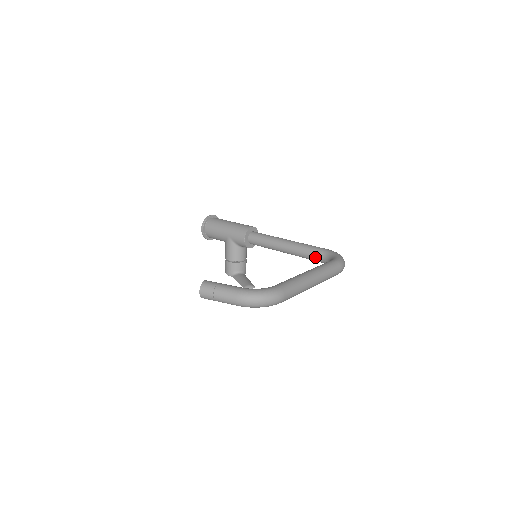
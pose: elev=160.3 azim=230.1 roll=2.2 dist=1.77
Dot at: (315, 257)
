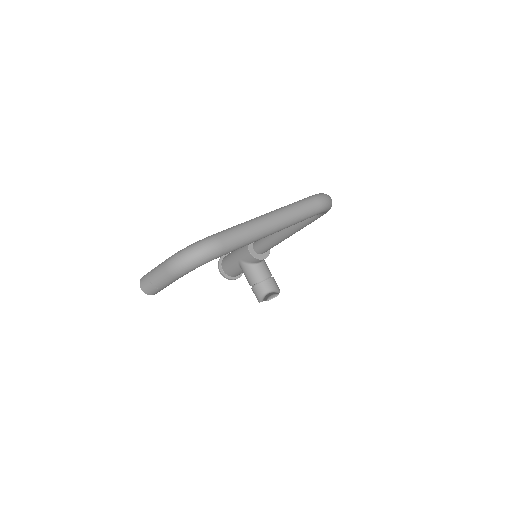
Dot at: occluded
